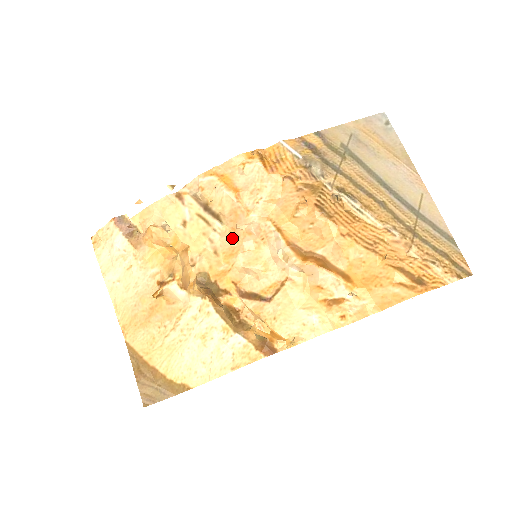
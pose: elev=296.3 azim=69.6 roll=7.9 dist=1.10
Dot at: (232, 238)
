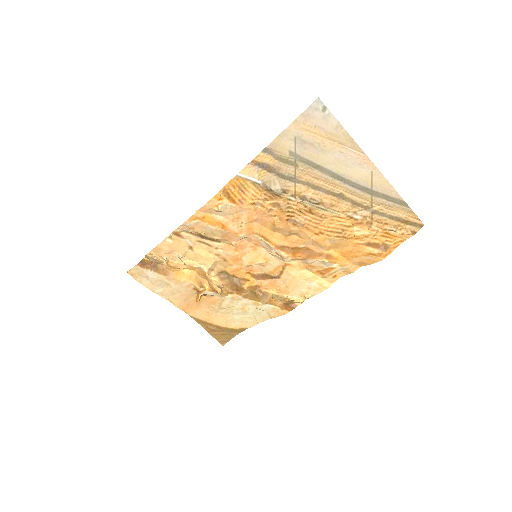
Dot at: (232, 250)
